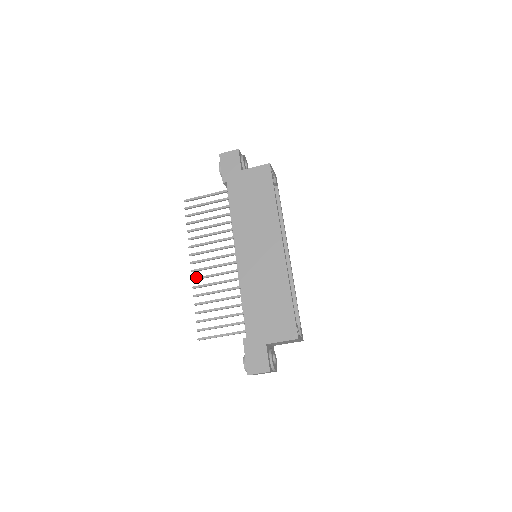
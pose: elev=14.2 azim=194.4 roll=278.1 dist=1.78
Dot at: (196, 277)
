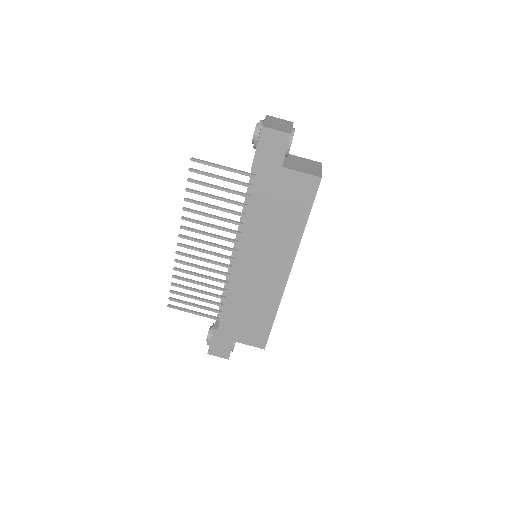
Dot at: (181, 253)
